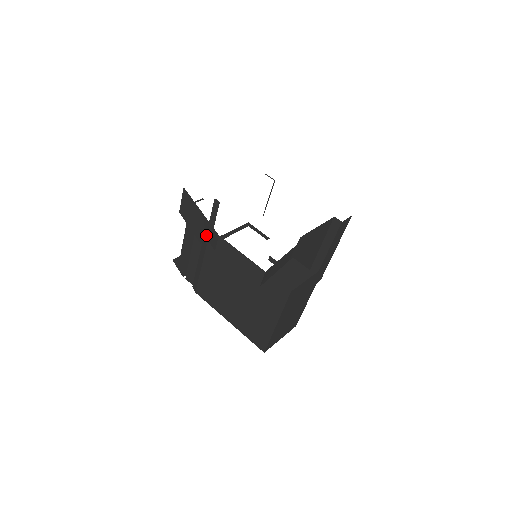
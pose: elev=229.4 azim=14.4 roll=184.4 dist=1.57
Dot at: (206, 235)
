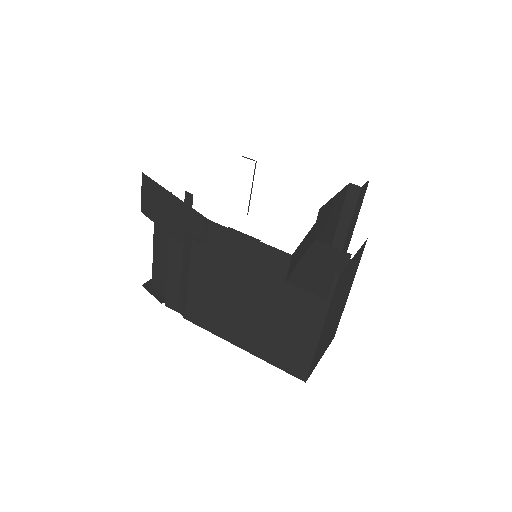
Dot at: (188, 228)
